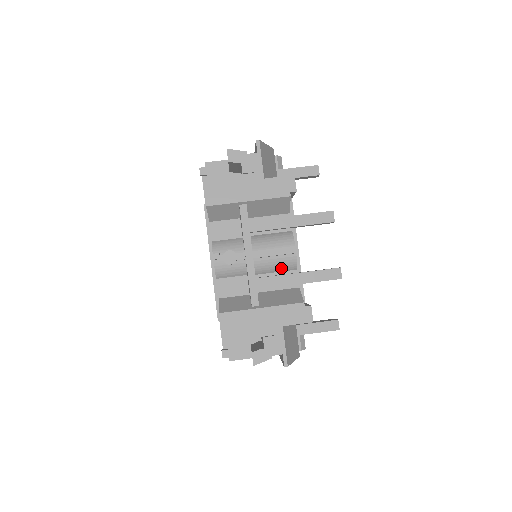
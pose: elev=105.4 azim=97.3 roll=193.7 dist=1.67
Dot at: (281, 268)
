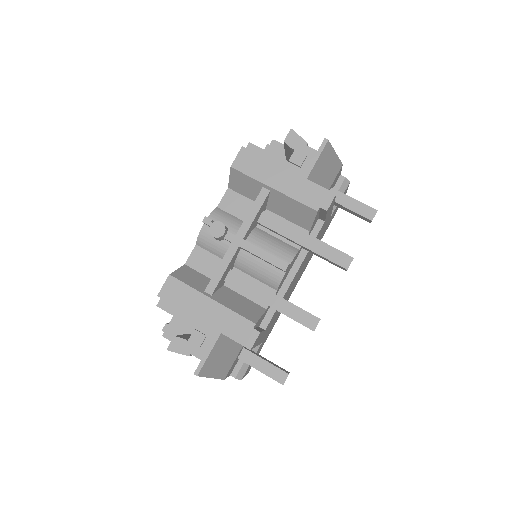
Dot at: (262, 277)
